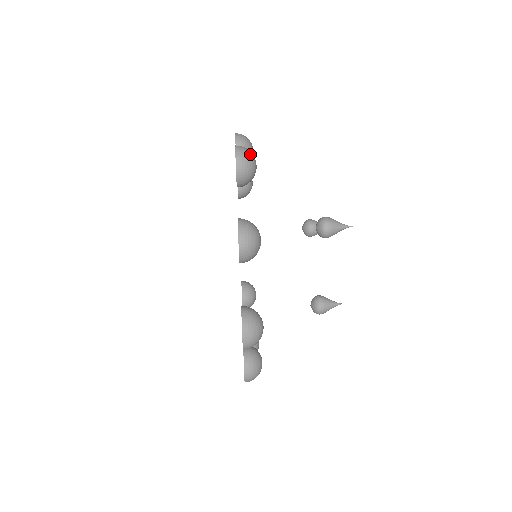
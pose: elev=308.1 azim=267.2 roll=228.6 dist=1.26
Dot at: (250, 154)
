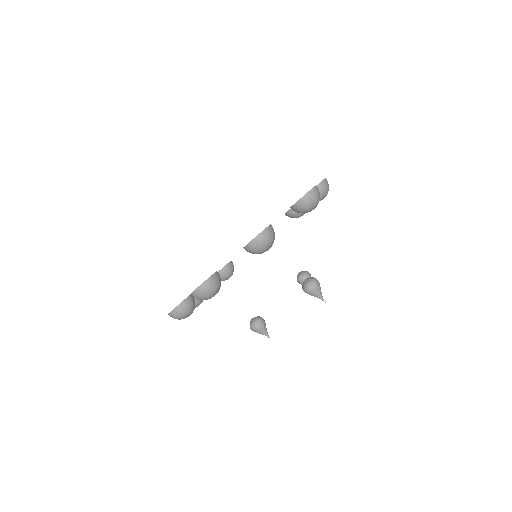
Dot at: (318, 199)
